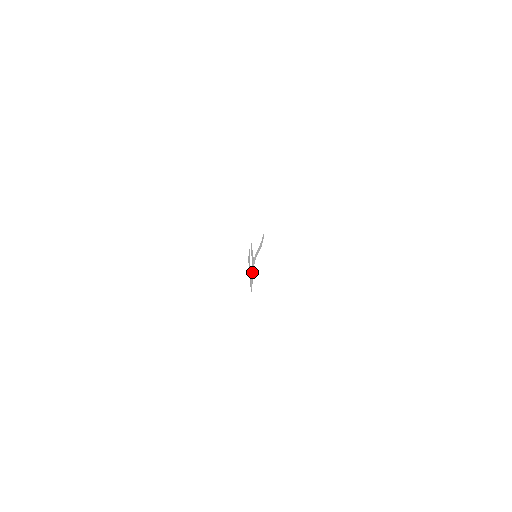
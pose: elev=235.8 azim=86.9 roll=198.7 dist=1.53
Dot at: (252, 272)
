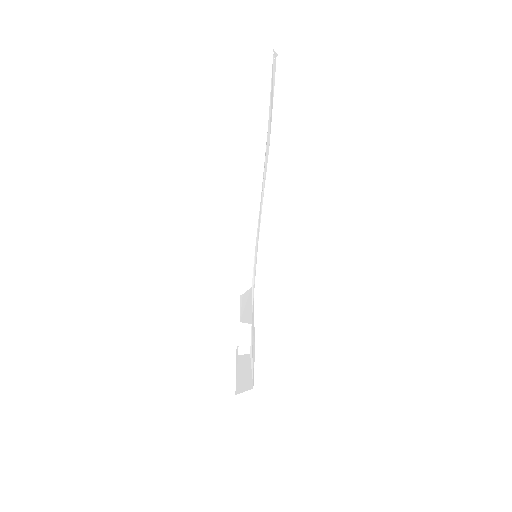
Dot at: (251, 333)
